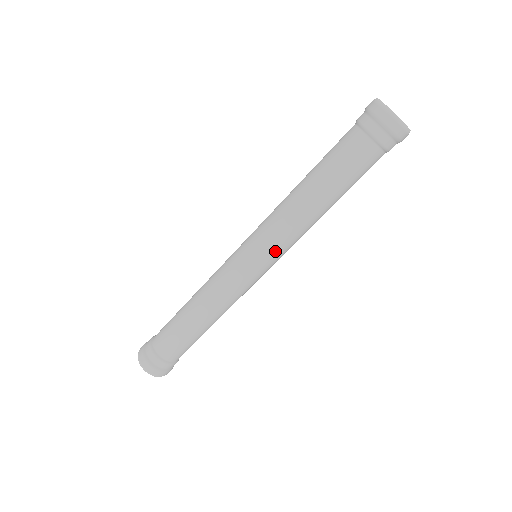
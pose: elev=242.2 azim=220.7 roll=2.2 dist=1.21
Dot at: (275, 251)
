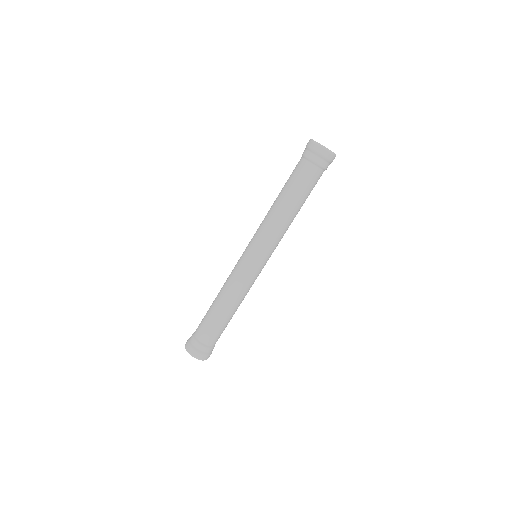
Dot at: (266, 247)
